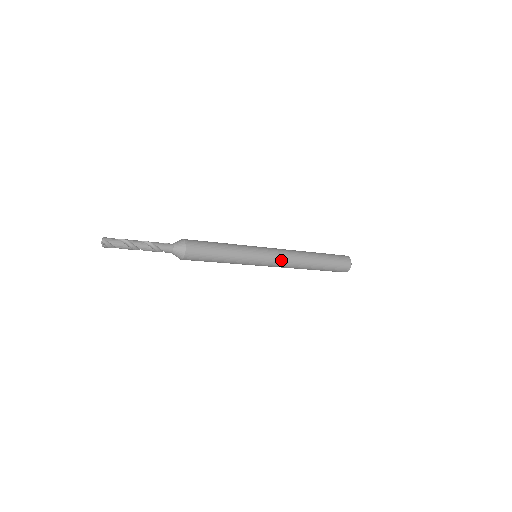
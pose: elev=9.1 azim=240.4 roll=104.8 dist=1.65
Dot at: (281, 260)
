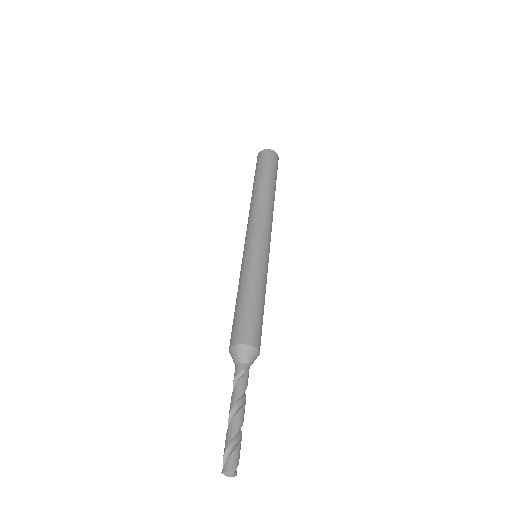
Dot at: occluded
